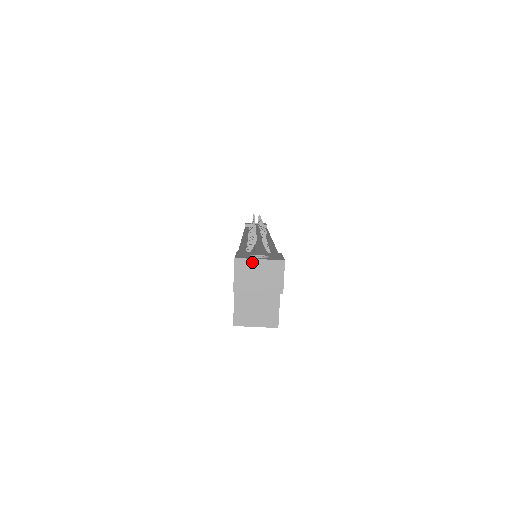
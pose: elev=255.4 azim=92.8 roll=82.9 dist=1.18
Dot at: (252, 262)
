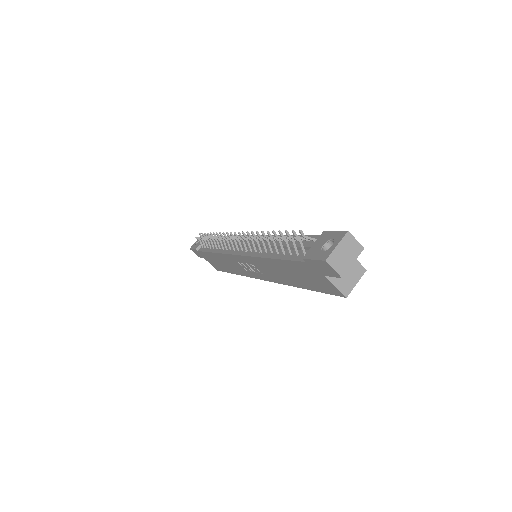
Dot at: (335, 252)
